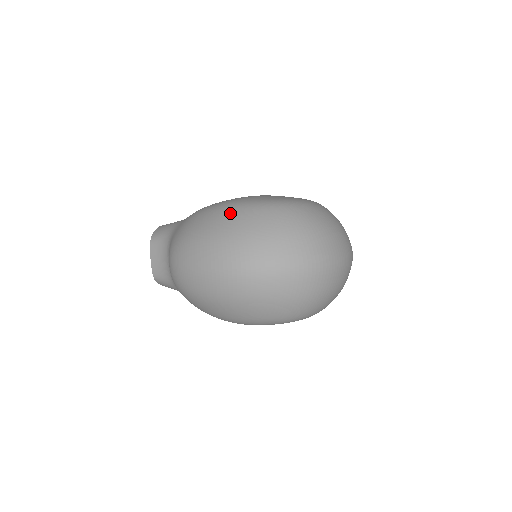
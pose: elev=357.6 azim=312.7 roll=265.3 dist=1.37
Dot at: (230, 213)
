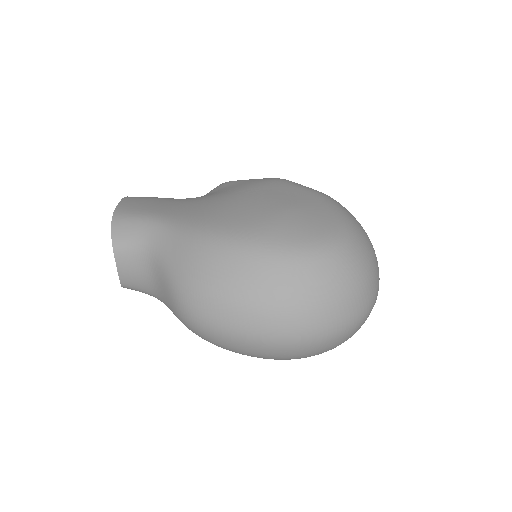
Dot at: (275, 268)
